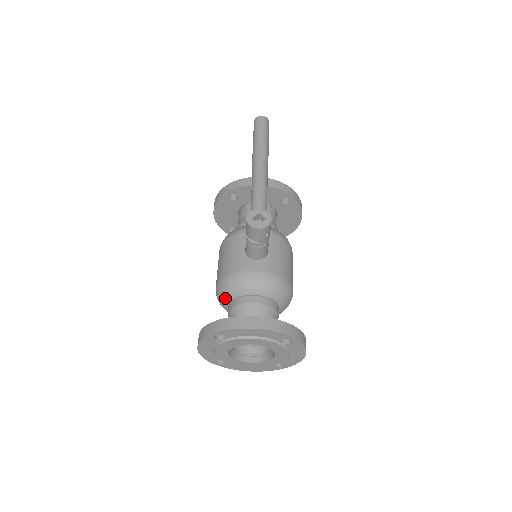
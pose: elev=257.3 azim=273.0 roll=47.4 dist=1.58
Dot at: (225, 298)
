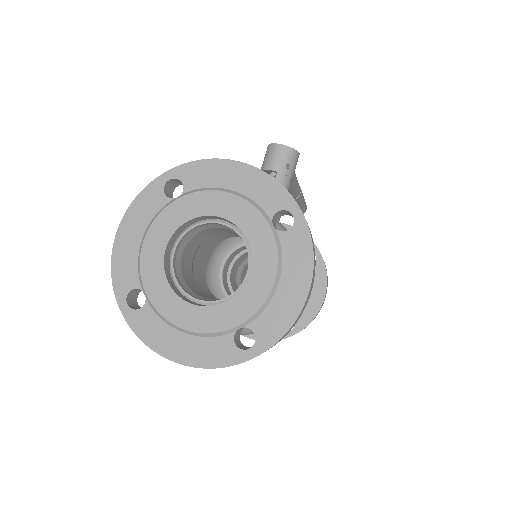
Dot at: occluded
